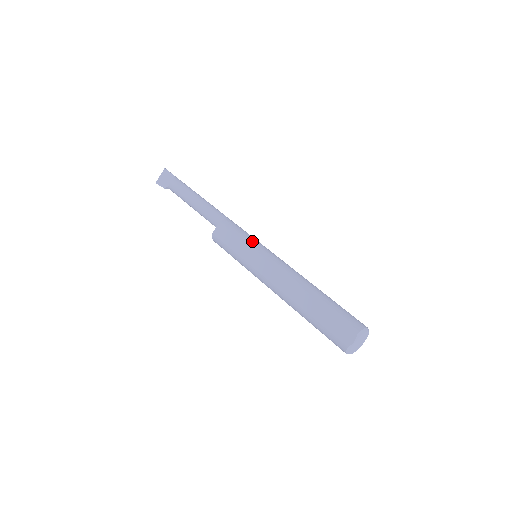
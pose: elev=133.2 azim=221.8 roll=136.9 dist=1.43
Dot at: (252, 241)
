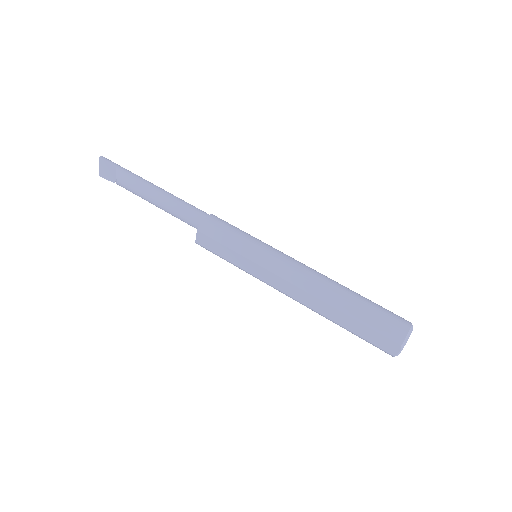
Dot at: (245, 246)
